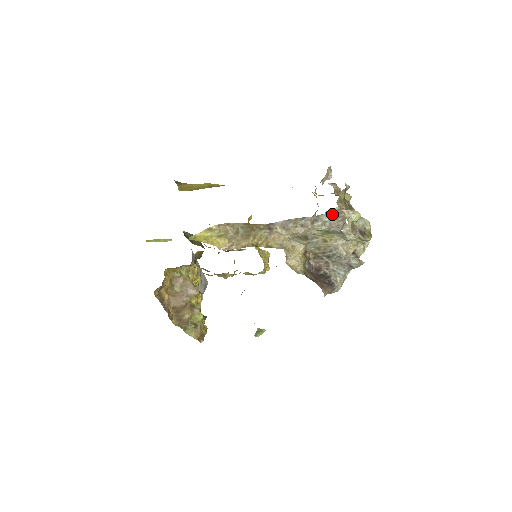
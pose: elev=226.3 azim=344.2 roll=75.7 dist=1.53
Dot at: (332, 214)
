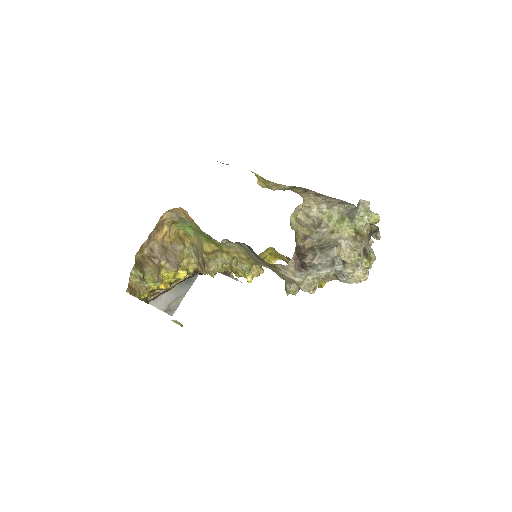
Dot at: occluded
